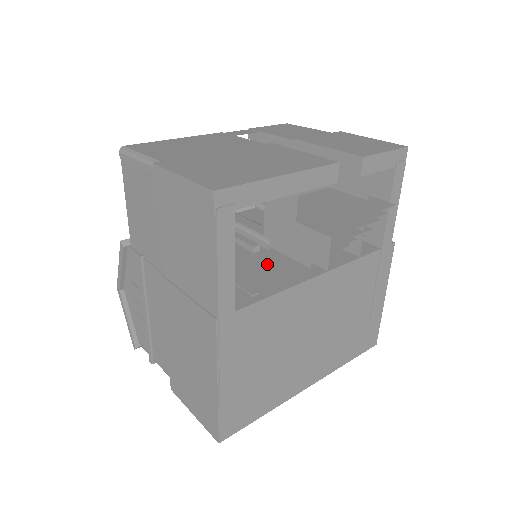
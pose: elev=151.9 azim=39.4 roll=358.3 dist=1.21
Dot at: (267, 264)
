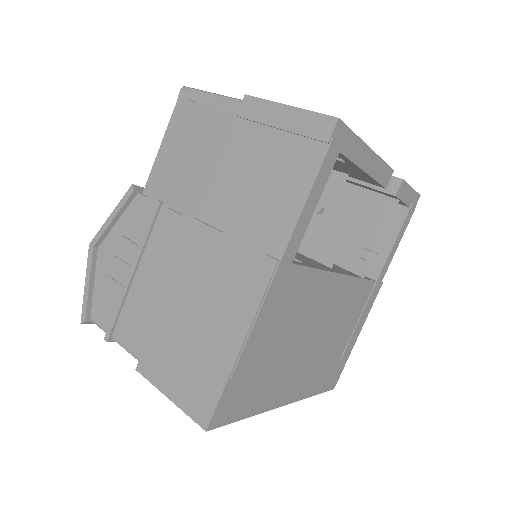
Dot at: occluded
